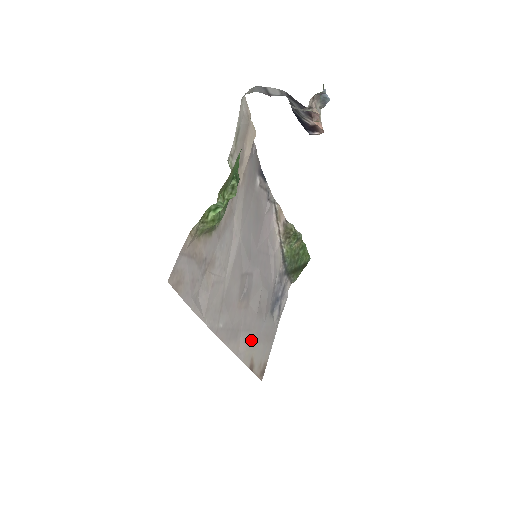
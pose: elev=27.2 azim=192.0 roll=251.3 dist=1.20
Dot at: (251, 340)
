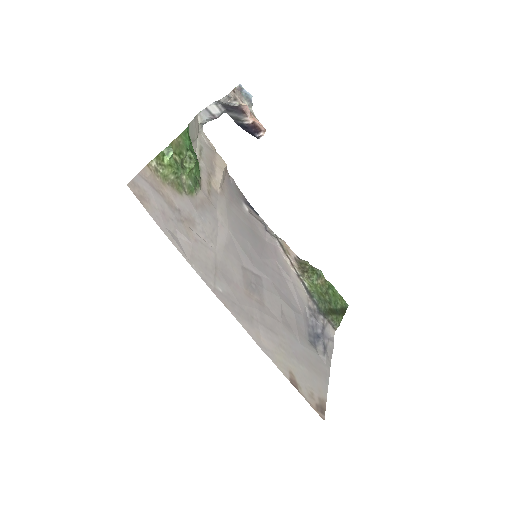
Dot at: (281, 347)
